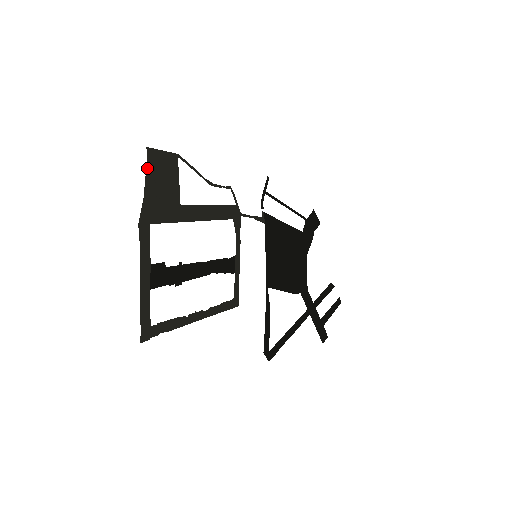
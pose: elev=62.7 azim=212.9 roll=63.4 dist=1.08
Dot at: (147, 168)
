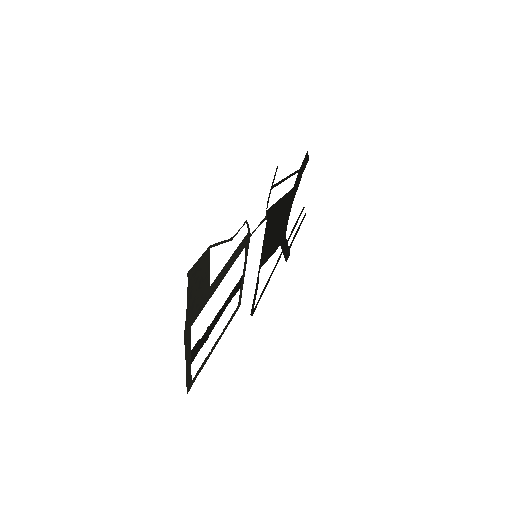
Dot at: (188, 290)
